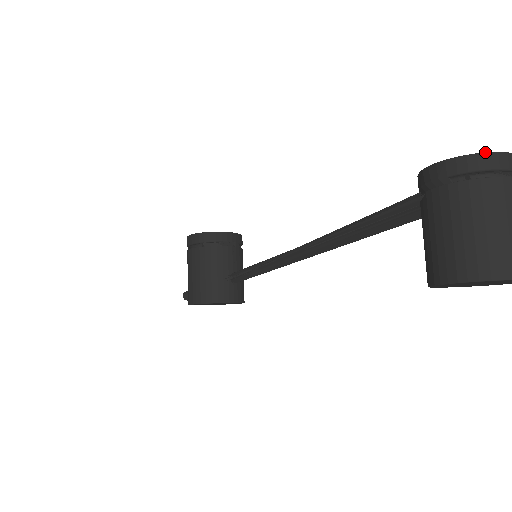
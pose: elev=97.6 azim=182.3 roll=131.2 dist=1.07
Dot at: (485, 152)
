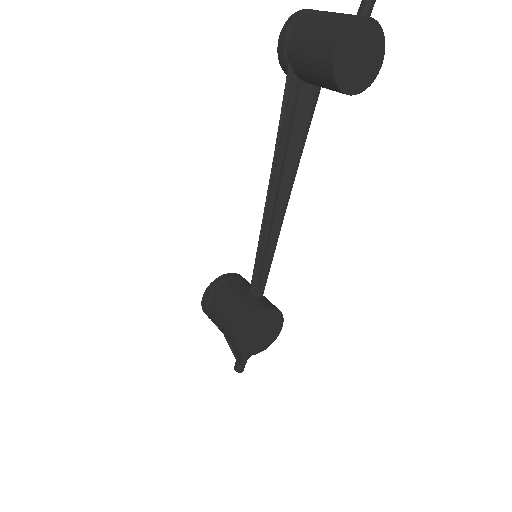
Dot at: (292, 14)
